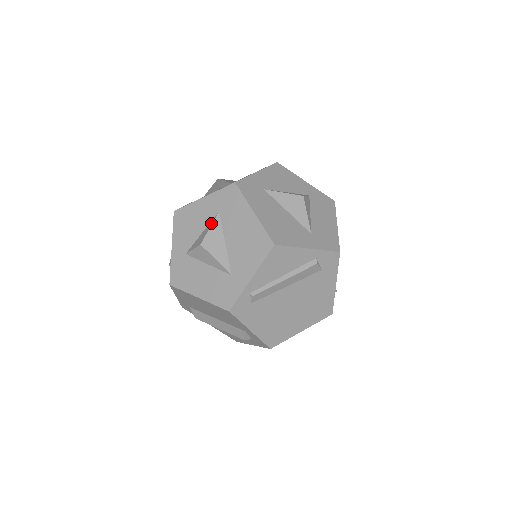
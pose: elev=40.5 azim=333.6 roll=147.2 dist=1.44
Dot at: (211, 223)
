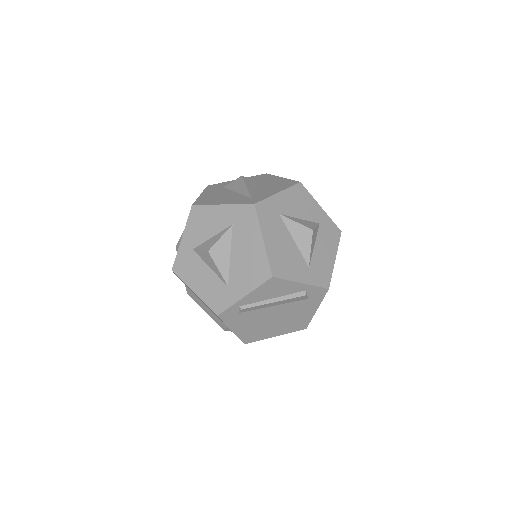
Dot at: (223, 233)
